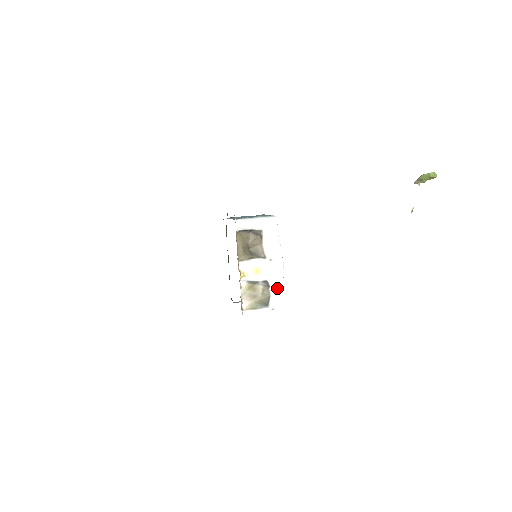
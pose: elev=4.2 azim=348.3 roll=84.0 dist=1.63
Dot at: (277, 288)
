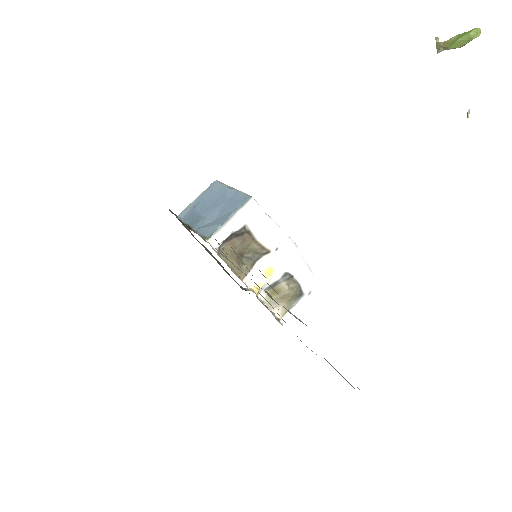
Dot at: (301, 270)
